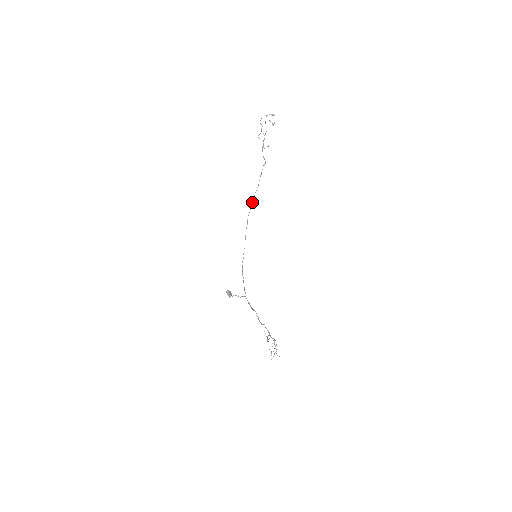
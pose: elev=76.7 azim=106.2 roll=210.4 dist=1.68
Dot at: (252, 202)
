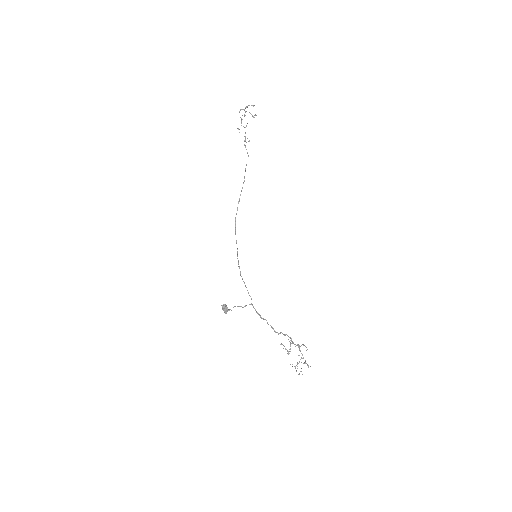
Dot at: (239, 201)
